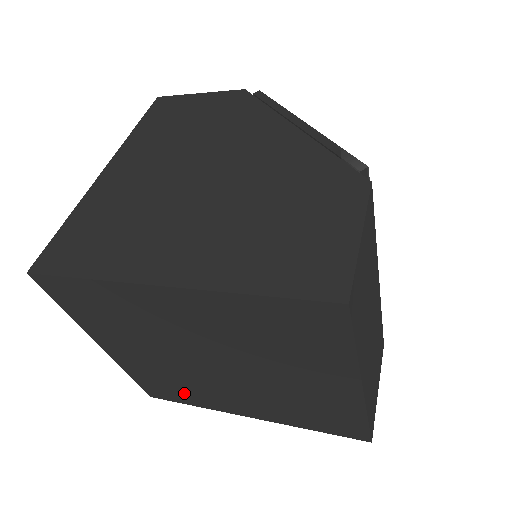
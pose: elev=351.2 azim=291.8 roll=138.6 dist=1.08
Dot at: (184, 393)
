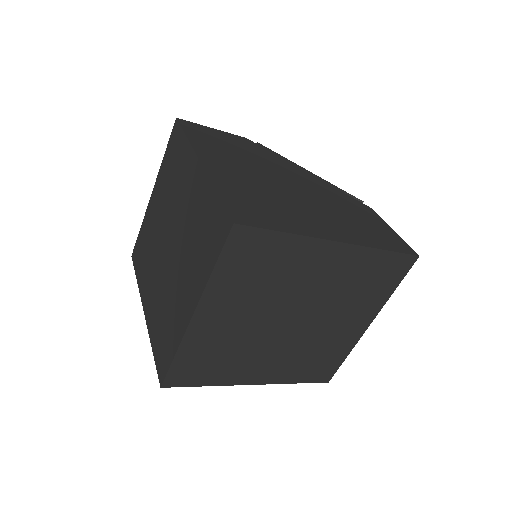
Dot at: (217, 368)
